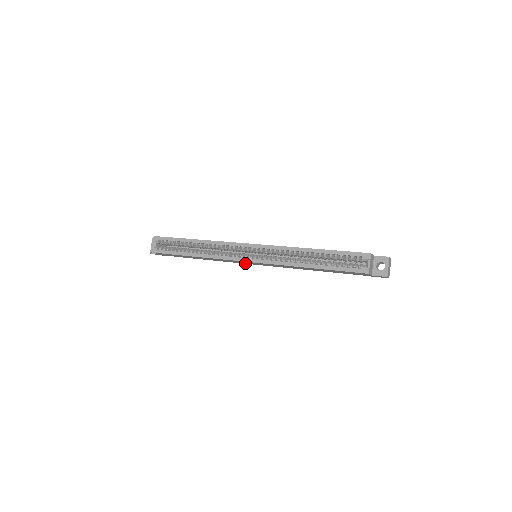
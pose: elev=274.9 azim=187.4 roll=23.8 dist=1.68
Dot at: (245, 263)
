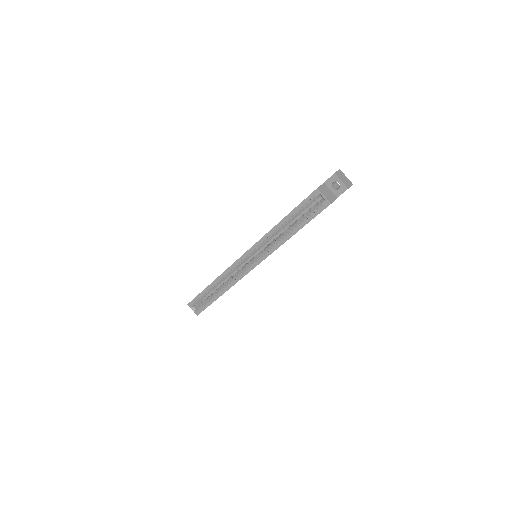
Dot at: occluded
